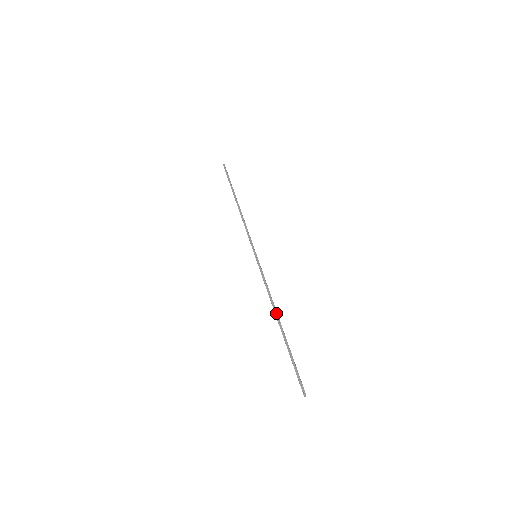
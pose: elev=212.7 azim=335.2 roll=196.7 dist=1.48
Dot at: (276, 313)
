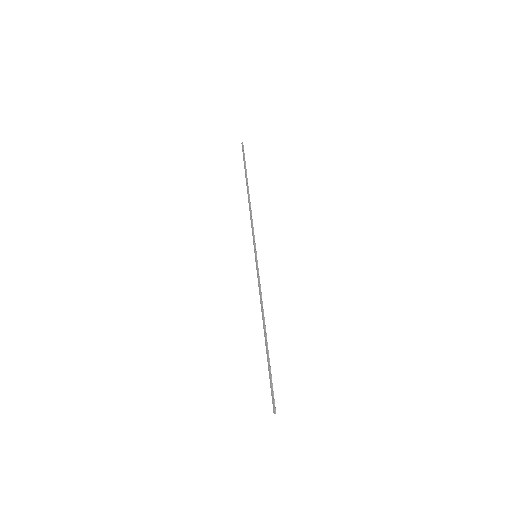
Dot at: (263, 323)
